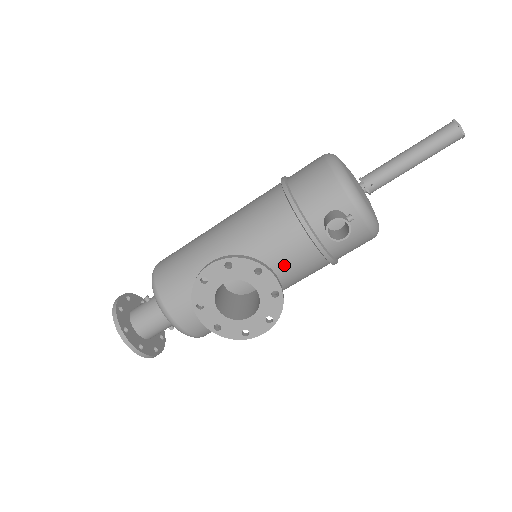
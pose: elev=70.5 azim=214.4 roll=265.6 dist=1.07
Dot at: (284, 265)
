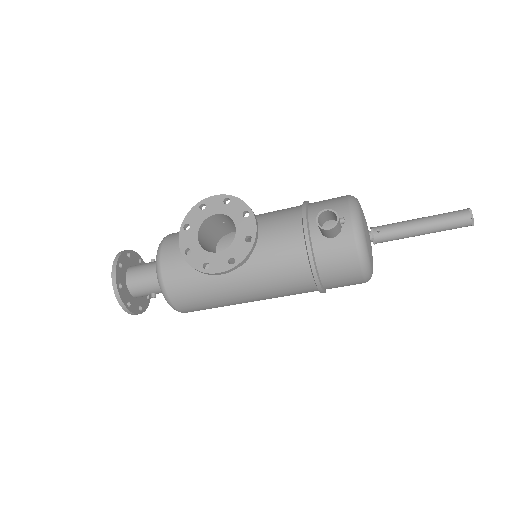
Dot at: (272, 250)
